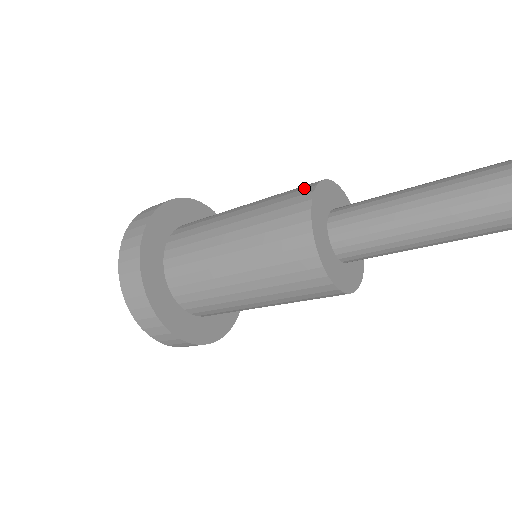
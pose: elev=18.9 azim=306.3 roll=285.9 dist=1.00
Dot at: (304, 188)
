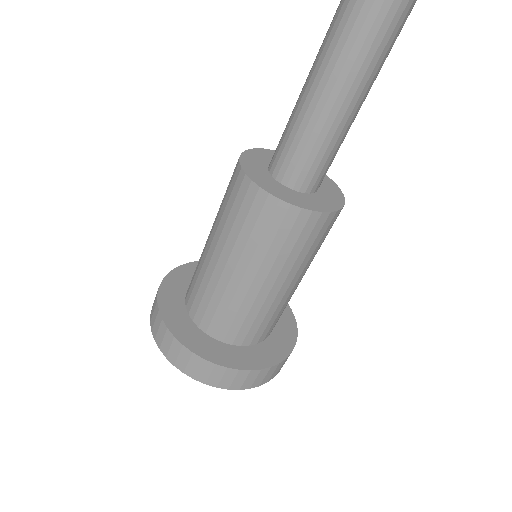
Dot at: occluded
